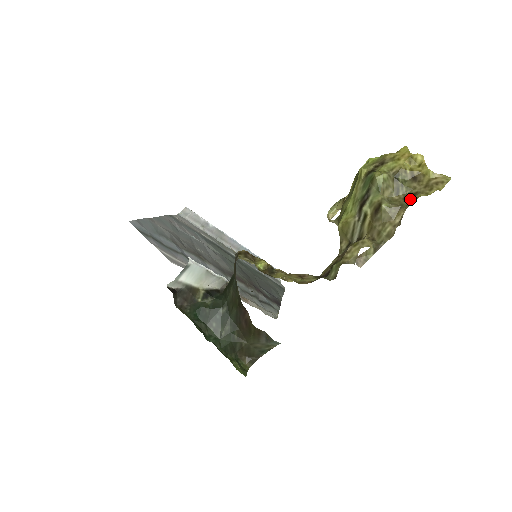
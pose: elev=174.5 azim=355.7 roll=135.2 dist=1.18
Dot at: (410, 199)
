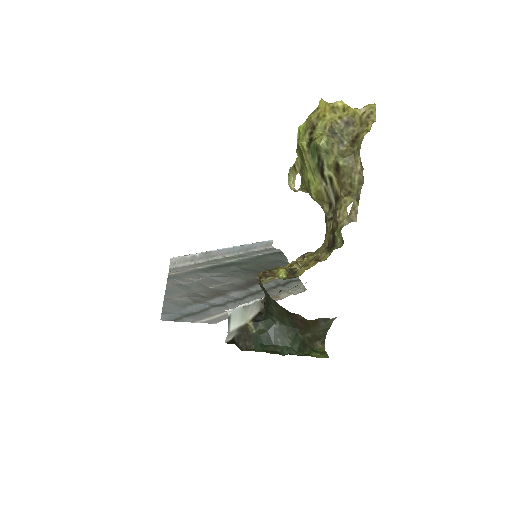
Dot at: (356, 143)
